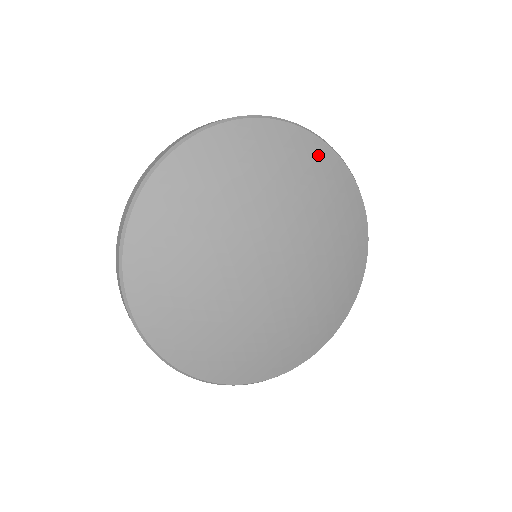
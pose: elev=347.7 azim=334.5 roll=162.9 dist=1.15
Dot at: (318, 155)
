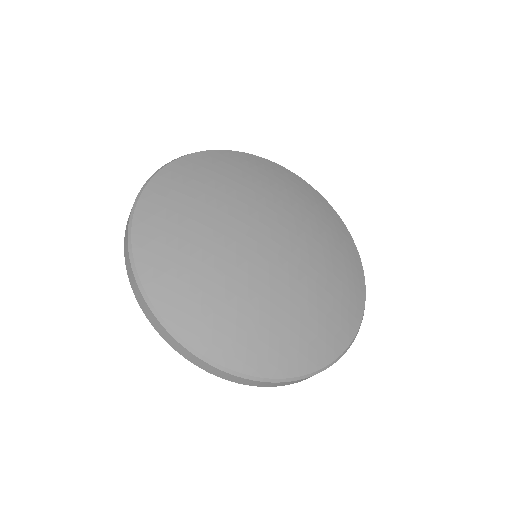
Dot at: (230, 158)
